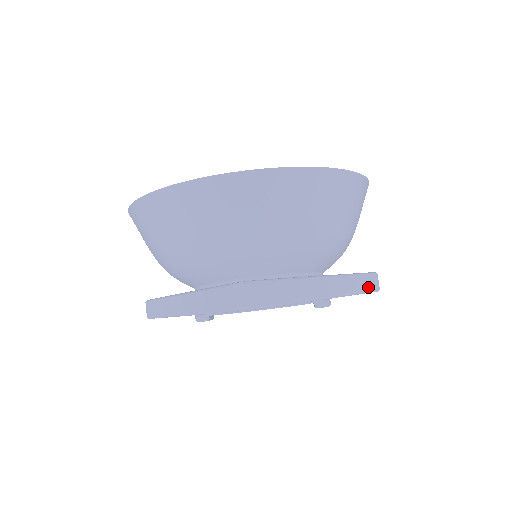
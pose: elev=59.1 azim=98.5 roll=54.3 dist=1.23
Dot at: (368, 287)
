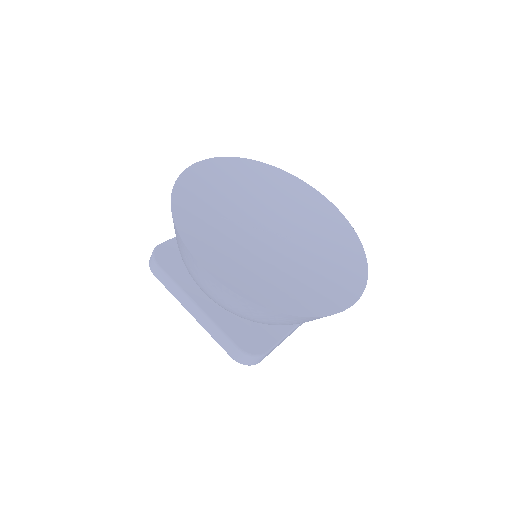
Dot at: occluded
